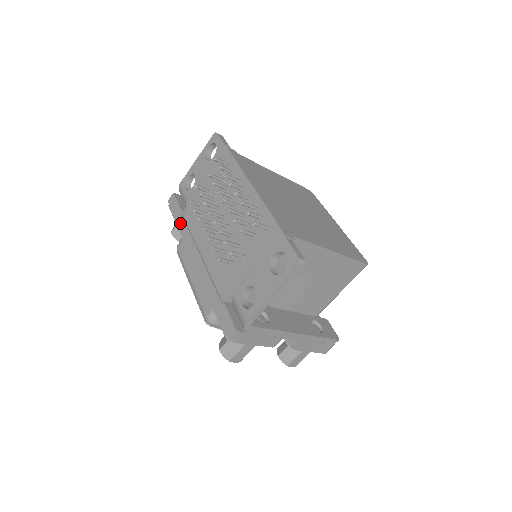
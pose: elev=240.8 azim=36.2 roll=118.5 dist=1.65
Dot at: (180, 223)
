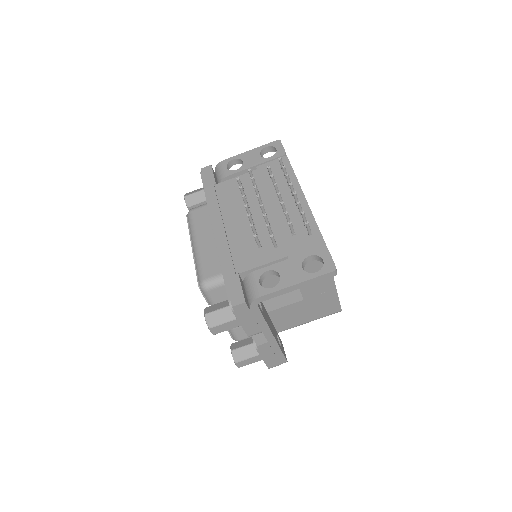
Dot at: (210, 192)
